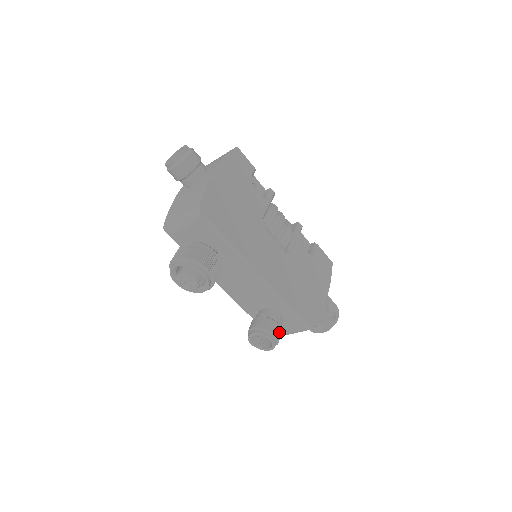
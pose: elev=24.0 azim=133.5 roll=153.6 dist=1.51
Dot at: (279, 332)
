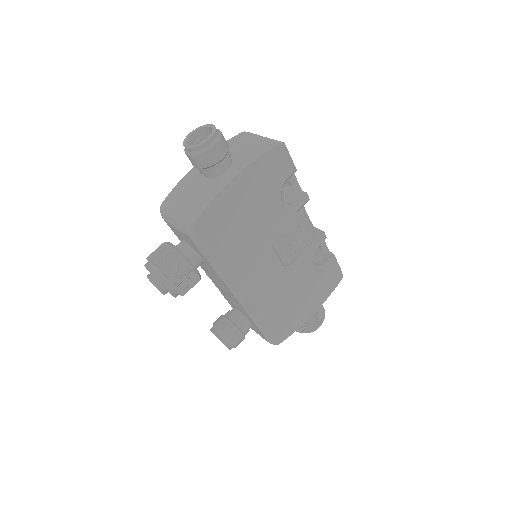
Dot at: (239, 341)
